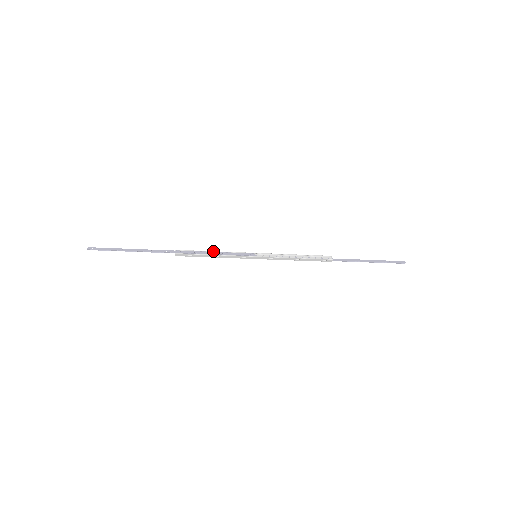
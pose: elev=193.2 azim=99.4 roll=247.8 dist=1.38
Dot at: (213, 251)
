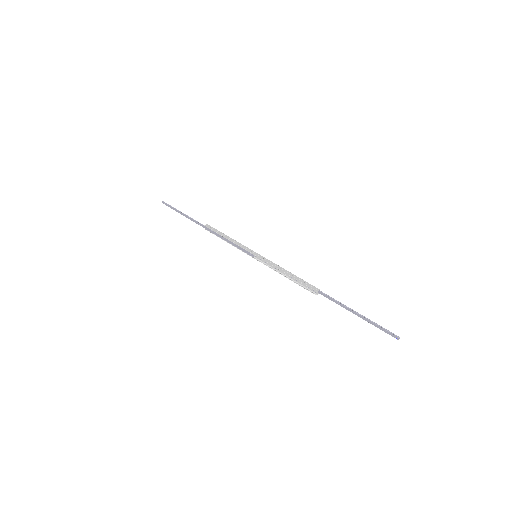
Dot at: (226, 238)
